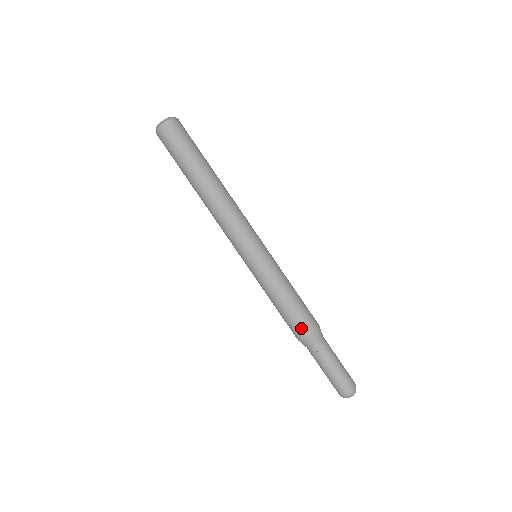
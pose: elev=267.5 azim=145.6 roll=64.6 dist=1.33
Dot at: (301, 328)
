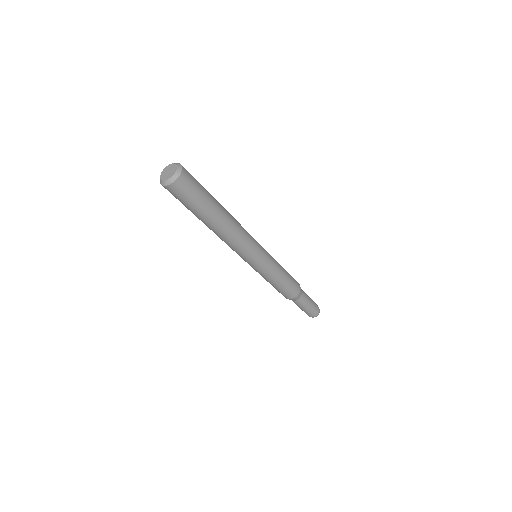
Dot at: (291, 294)
